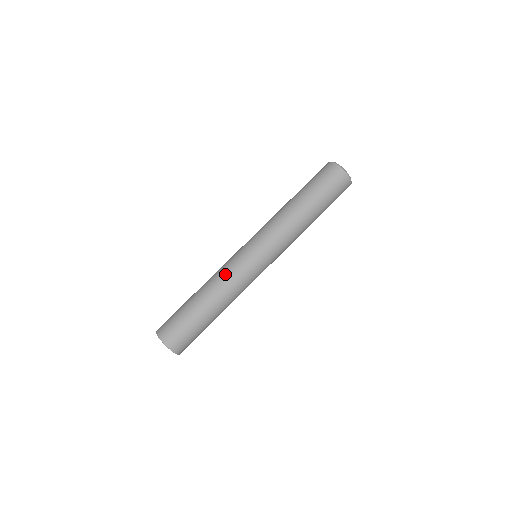
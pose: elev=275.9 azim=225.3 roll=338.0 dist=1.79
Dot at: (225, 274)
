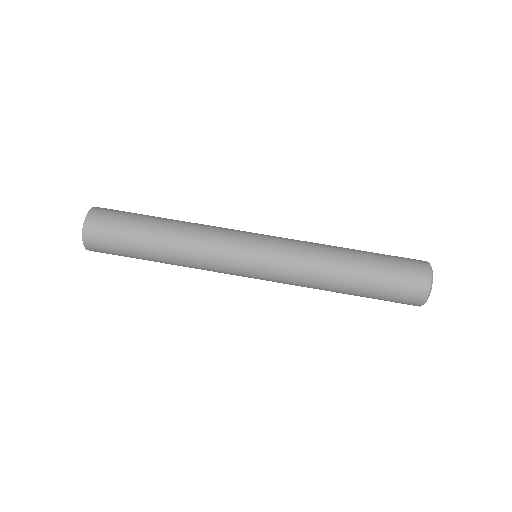
Dot at: (205, 253)
